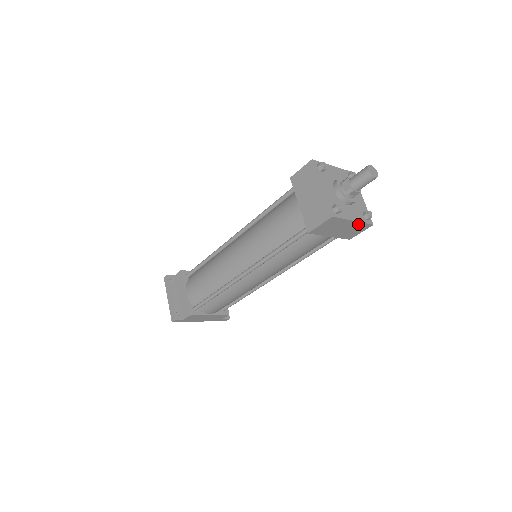
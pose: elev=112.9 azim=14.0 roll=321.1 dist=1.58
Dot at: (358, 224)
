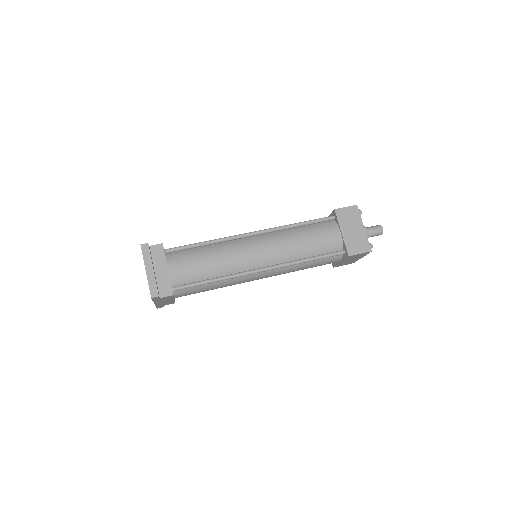
Dot at: (356, 260)
